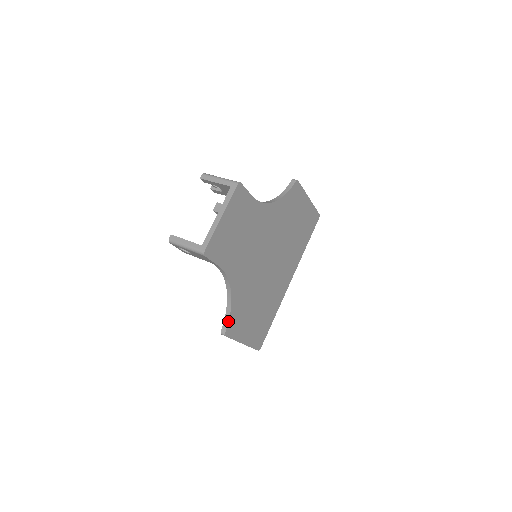
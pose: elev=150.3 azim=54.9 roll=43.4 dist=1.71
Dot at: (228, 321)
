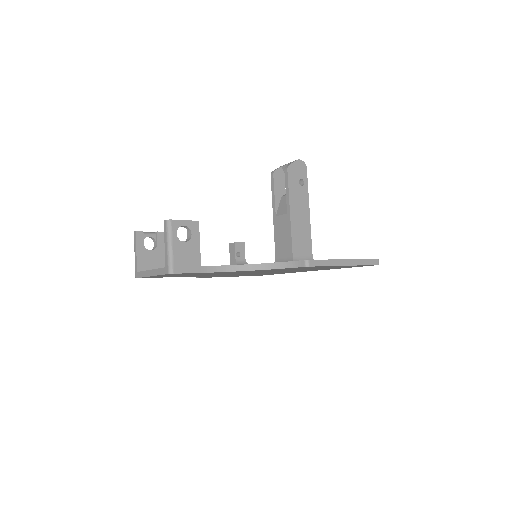
Dot at: (198, 277)
